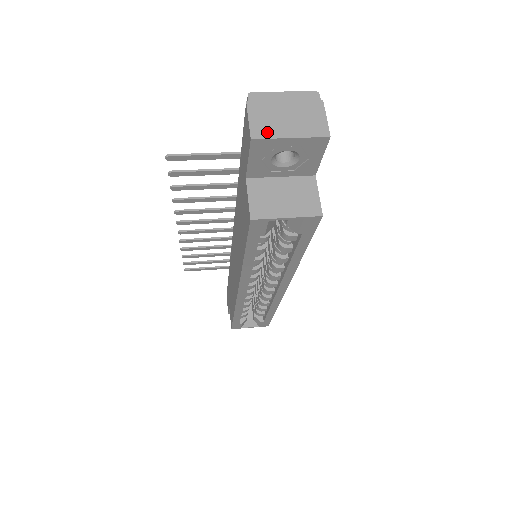
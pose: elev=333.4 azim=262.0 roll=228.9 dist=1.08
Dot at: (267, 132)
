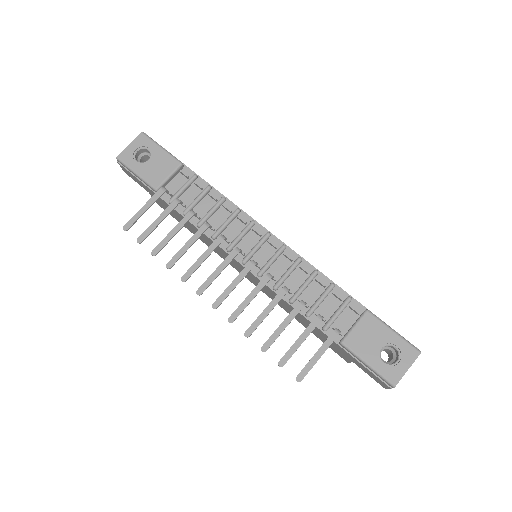
Dot at: occluded
